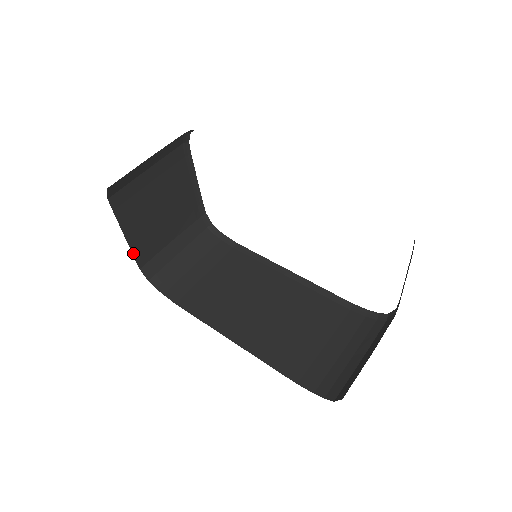
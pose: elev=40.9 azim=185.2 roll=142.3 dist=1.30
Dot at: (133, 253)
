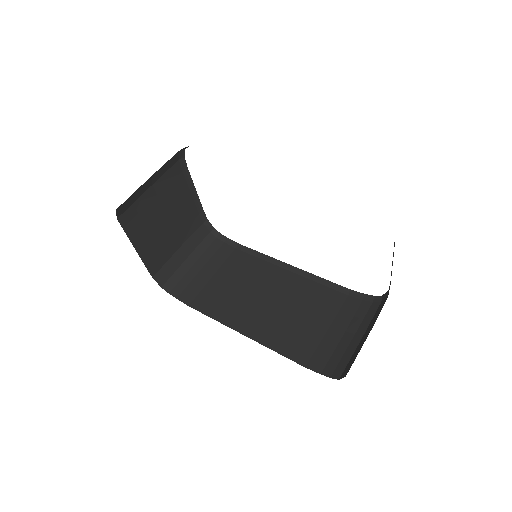
Dot at: (145, 264)
